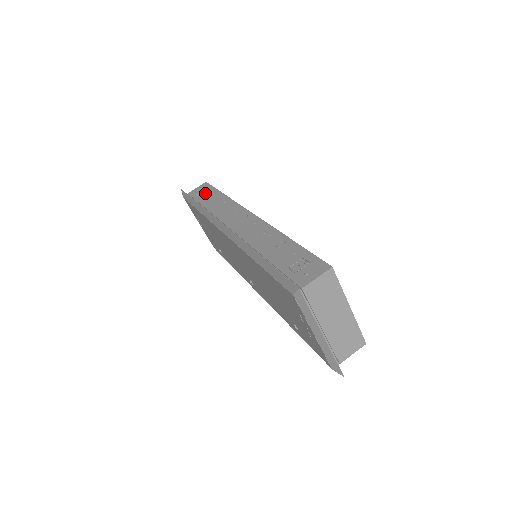
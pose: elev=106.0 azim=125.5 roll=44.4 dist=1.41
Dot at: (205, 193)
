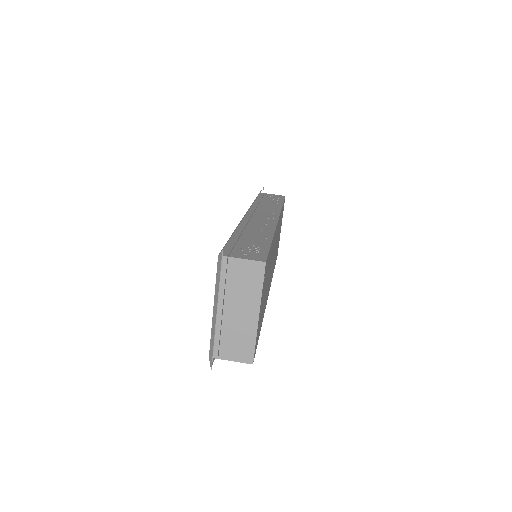
Dot at: (274, 198)
